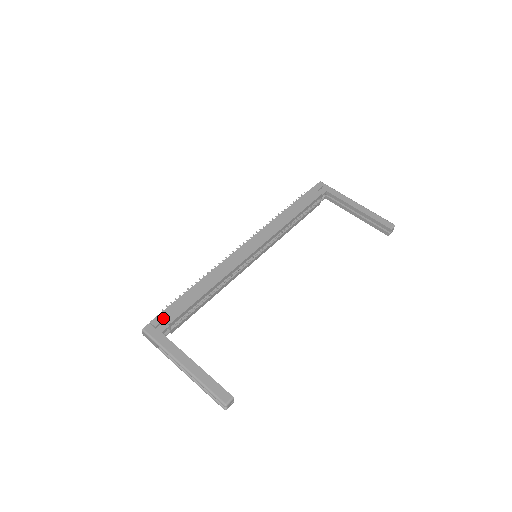
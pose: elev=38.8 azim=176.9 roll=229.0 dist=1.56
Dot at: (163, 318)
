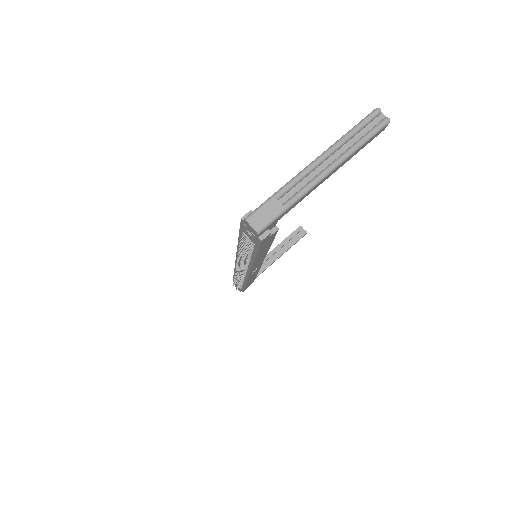
Dot at: occluded
